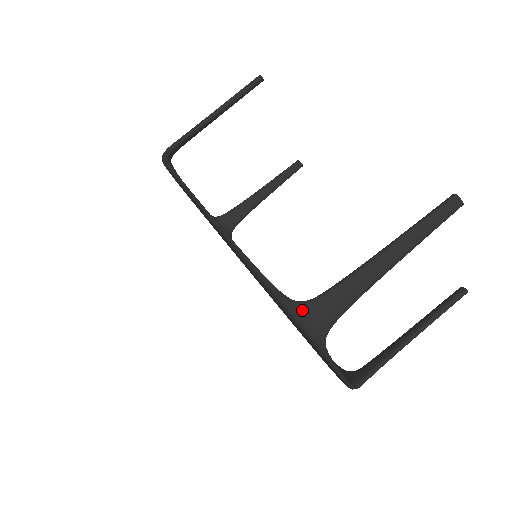
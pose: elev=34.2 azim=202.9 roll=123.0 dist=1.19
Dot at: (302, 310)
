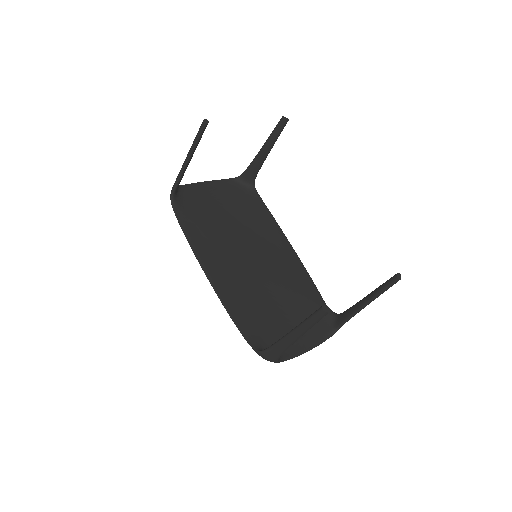
Dot at: (260, 355)
